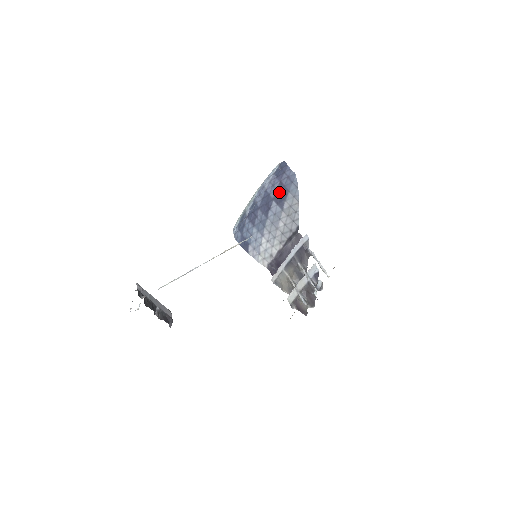
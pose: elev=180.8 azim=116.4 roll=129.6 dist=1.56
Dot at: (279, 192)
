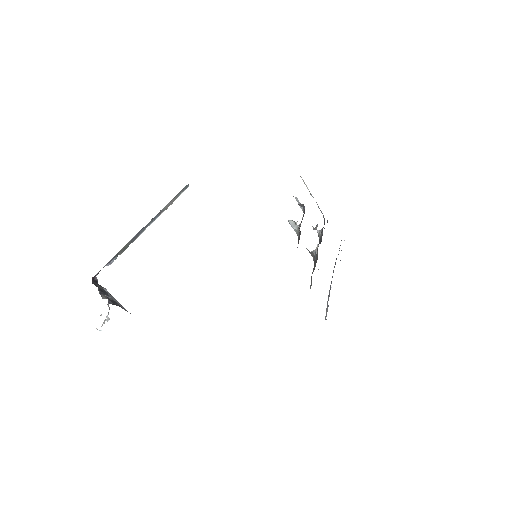
Dot at: occluded
